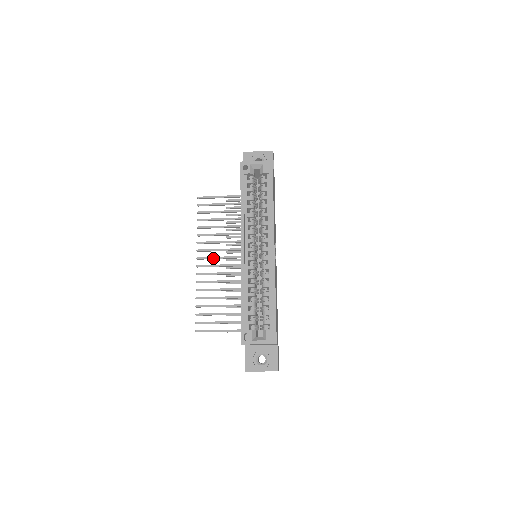
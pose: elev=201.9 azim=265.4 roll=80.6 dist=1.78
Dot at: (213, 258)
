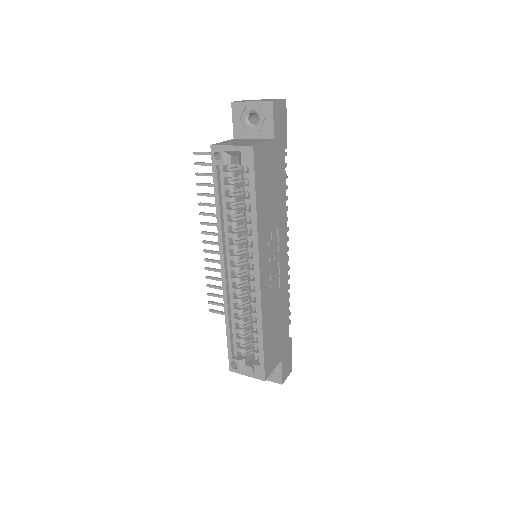
Dot at: occluded
